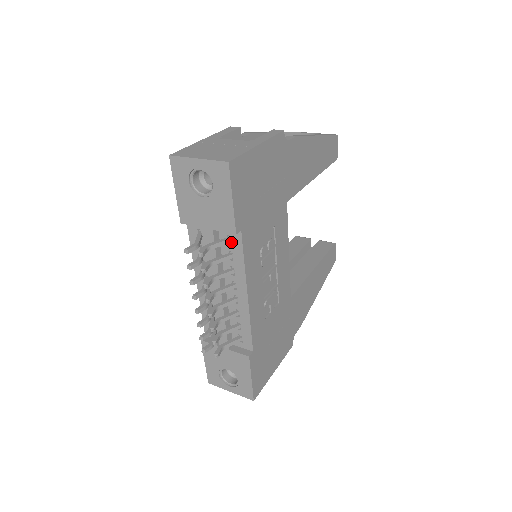
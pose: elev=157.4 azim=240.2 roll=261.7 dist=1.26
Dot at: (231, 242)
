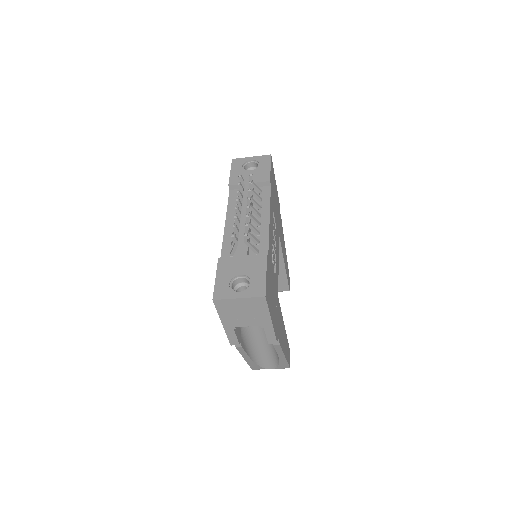
Dot at: (262, 193)
